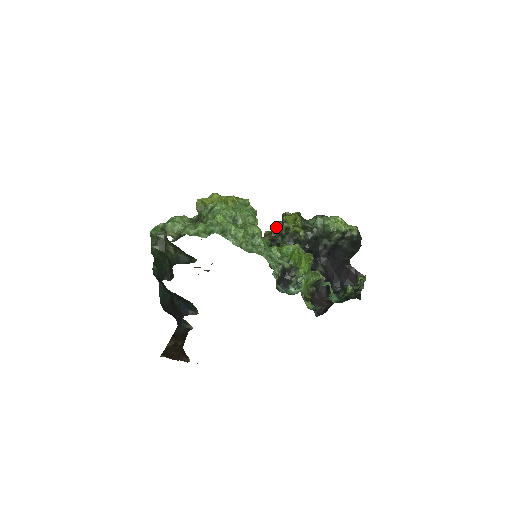
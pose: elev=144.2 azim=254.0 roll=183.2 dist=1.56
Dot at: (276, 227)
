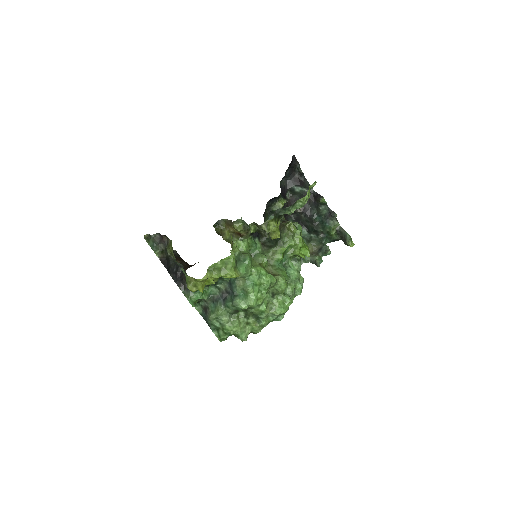
Dot at: occluded
